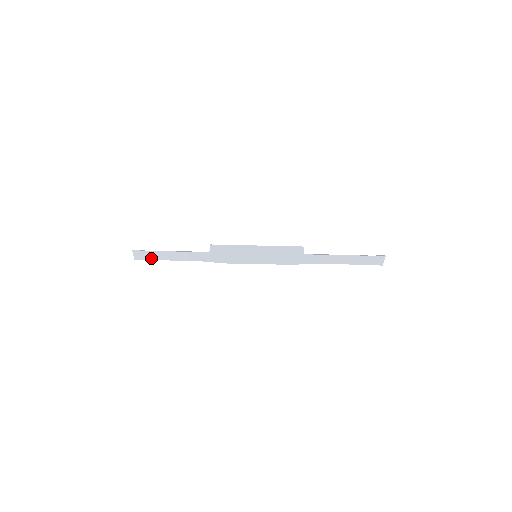
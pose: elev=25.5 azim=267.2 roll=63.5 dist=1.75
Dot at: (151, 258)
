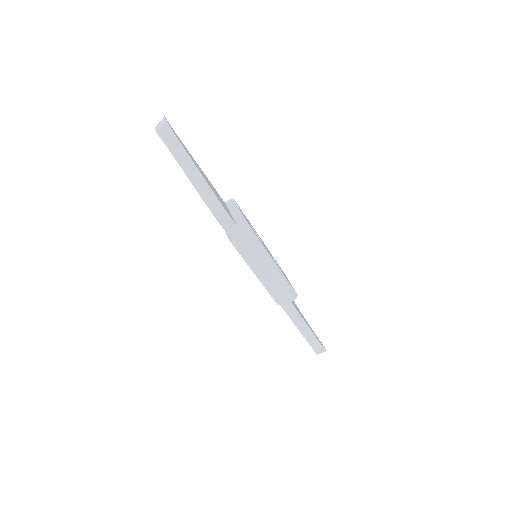
Dot at: (178, 158)
